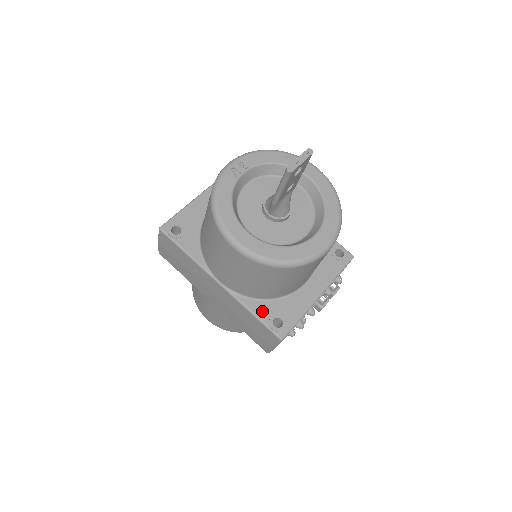
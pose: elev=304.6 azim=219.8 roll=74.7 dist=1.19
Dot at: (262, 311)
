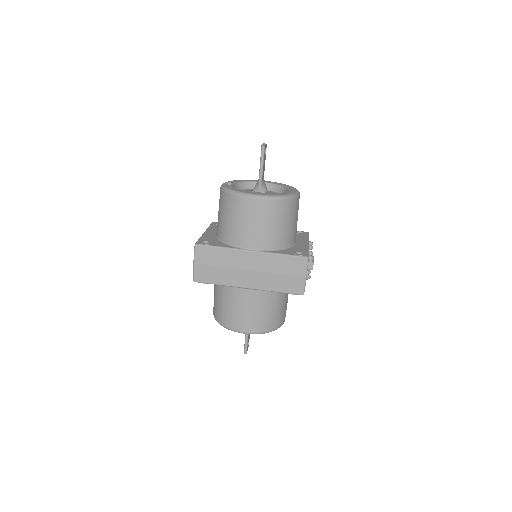
Dot at: (286, 252)
